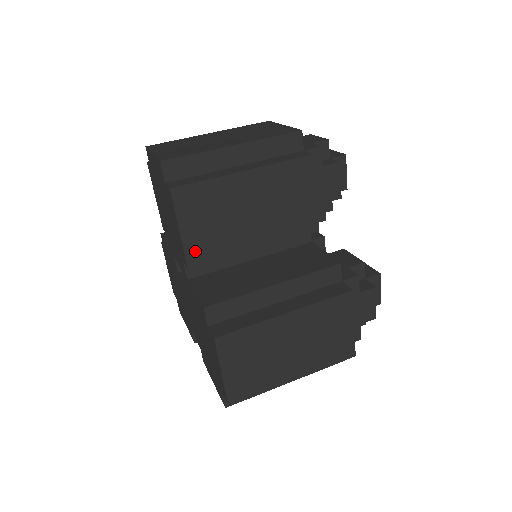
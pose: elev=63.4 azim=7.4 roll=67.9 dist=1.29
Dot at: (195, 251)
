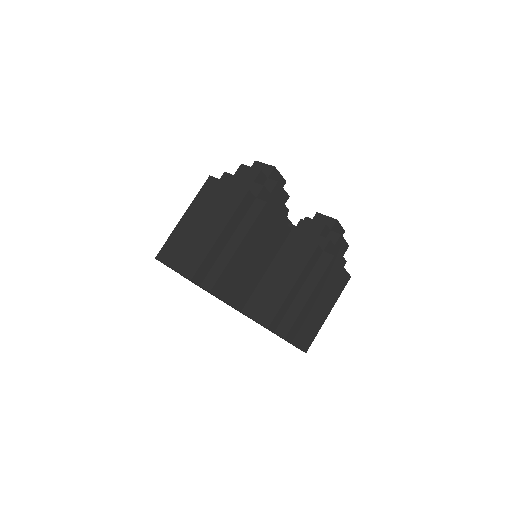
Dot at: (238, 302)
